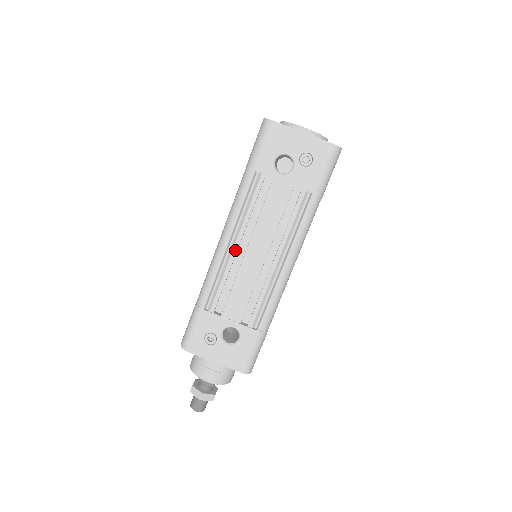
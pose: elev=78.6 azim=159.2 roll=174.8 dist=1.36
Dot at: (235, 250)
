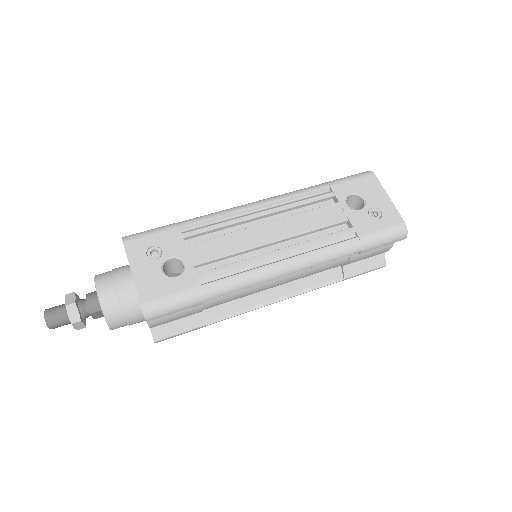
Dot at: (256, 215)
